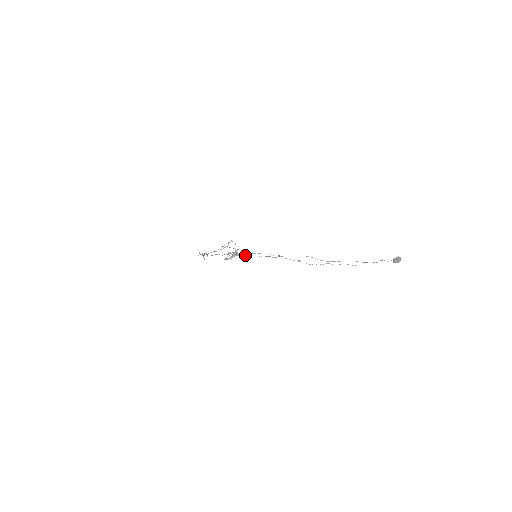
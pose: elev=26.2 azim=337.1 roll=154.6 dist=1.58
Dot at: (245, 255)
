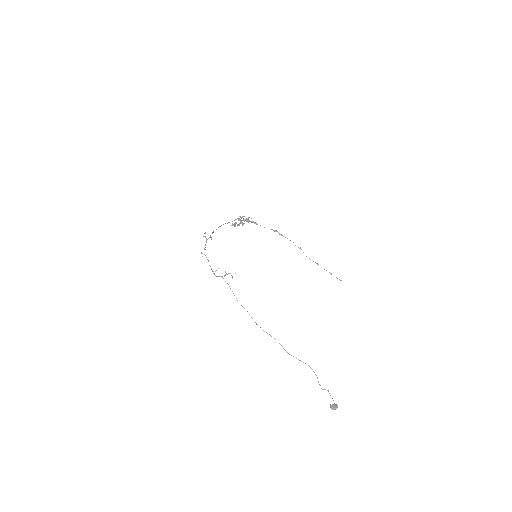
Dot at: (255, 222)
